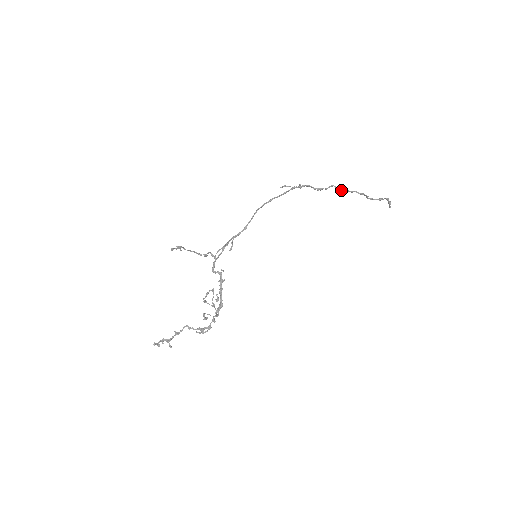
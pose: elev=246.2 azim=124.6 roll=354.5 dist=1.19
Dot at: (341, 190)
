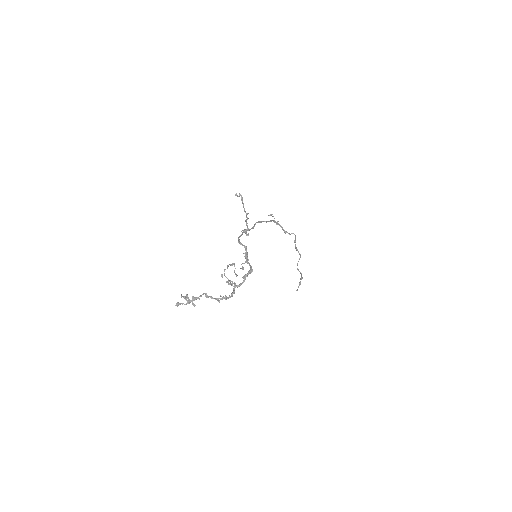
Dot at: (294, 242)
